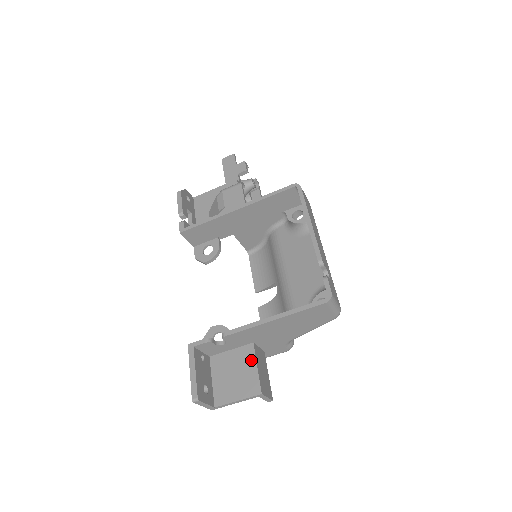
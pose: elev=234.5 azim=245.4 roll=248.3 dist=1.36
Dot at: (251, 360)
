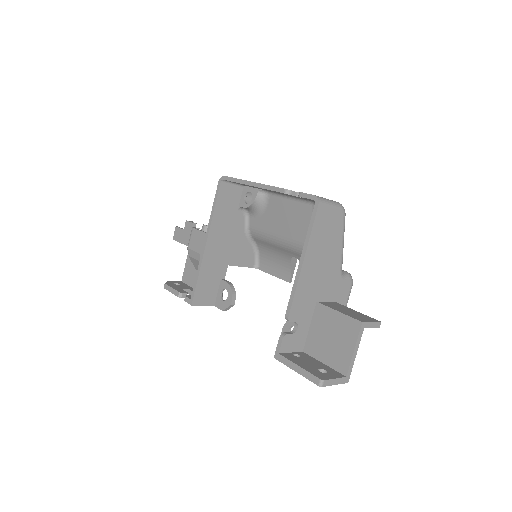
Dot at: (329, 313)
